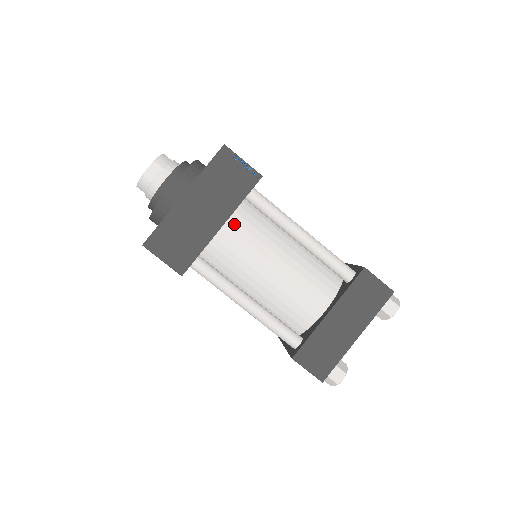
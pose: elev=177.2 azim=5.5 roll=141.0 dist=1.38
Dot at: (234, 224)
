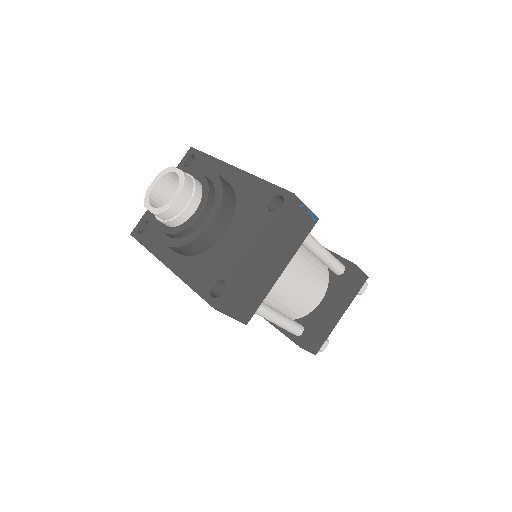
Dot at: occluded
